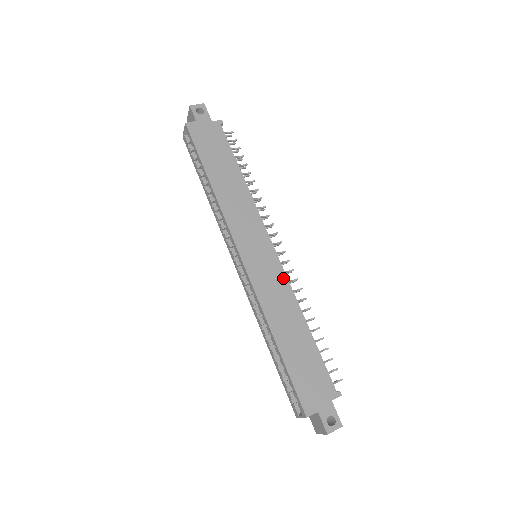
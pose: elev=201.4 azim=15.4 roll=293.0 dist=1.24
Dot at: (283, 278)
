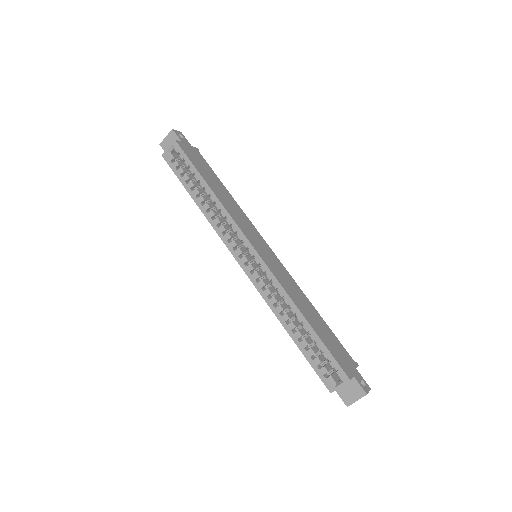
Dot at: (286, 272)
